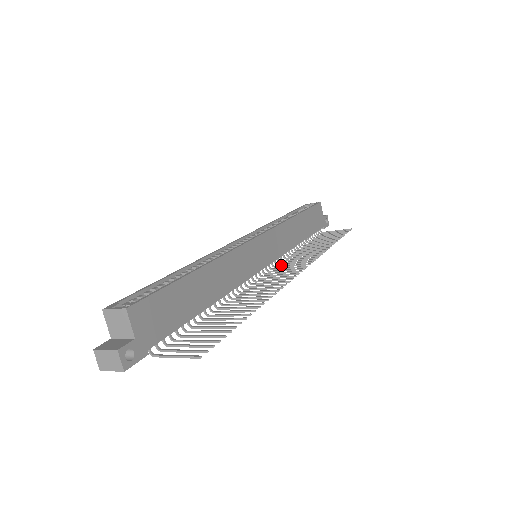
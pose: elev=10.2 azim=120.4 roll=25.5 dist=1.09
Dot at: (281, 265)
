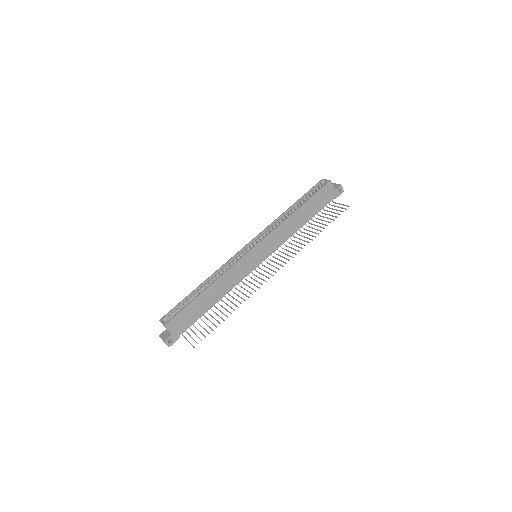
Dot at: occluded
